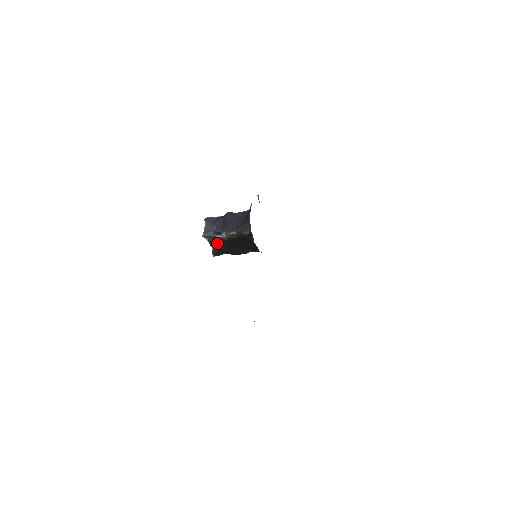
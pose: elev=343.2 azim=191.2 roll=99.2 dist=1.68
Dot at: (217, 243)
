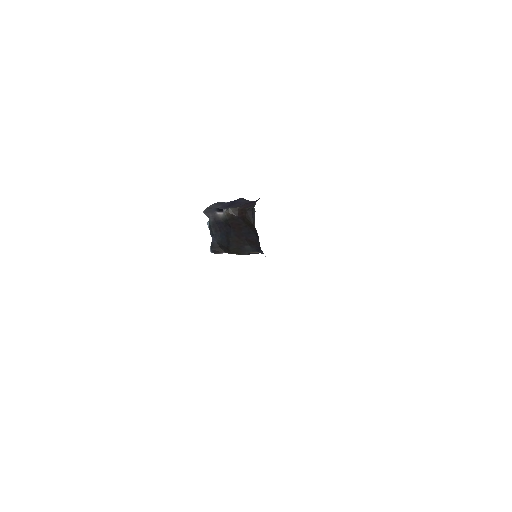
Dot at: (217, 228)
